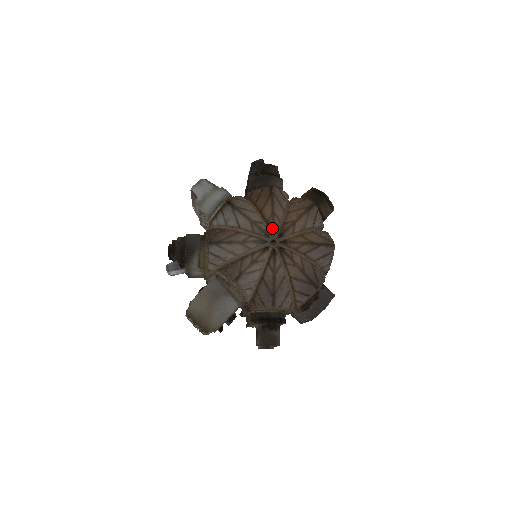
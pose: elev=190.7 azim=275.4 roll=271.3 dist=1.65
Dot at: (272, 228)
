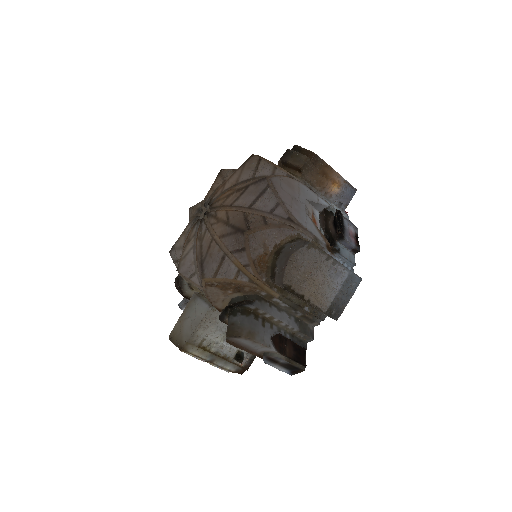
Dot at: (204, 201)
